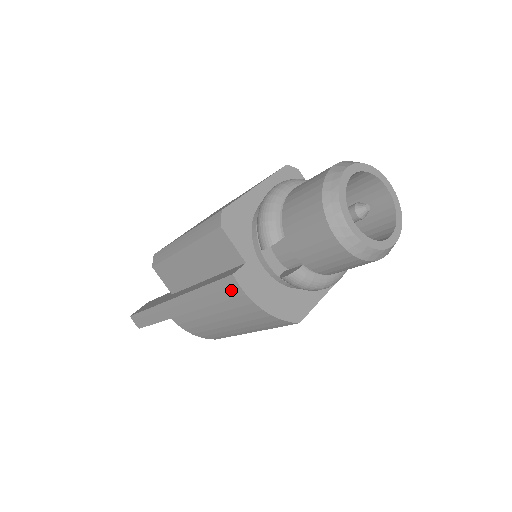
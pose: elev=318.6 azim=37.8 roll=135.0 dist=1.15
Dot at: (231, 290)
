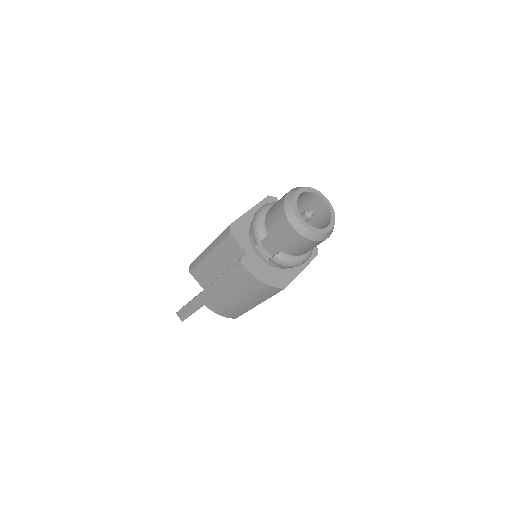
Dot at: (240, 271)
